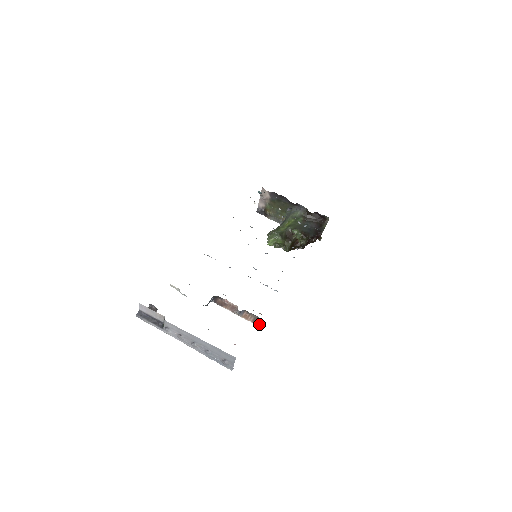
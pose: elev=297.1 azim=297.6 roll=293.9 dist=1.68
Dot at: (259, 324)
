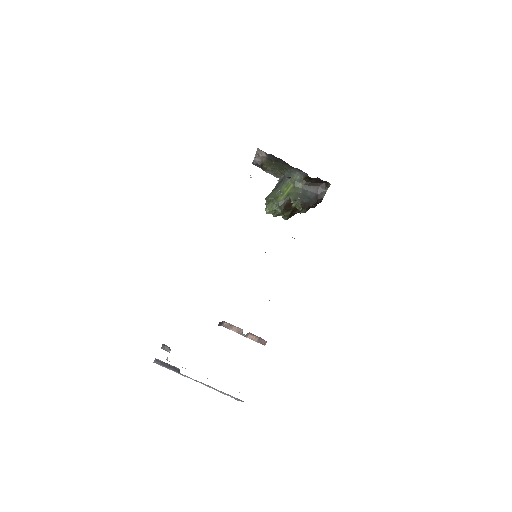
Dot at: (263, 343)
